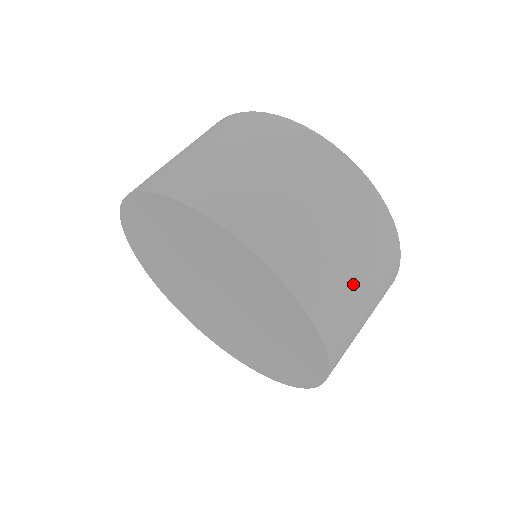
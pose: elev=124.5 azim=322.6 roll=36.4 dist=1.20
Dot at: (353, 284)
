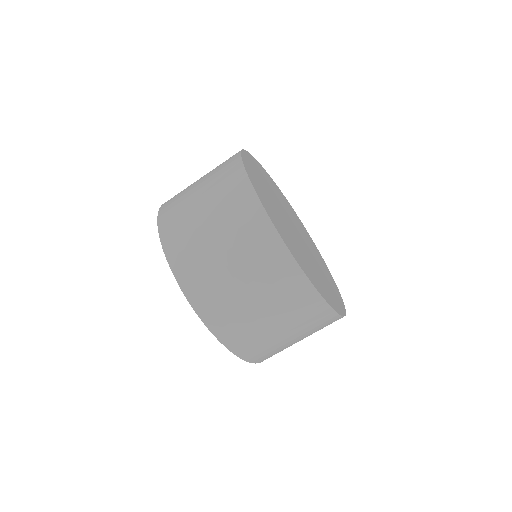
Dot at: (275, 336)
